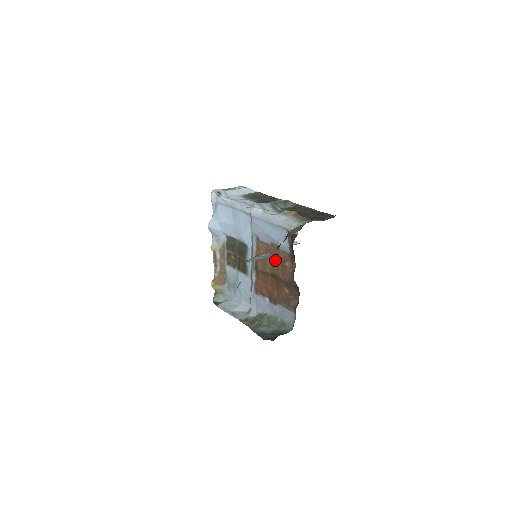
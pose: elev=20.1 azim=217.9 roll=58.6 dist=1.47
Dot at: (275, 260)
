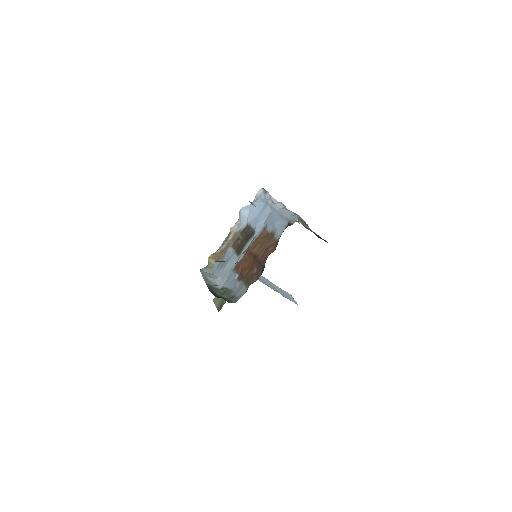
Dot at: (265, 244)
